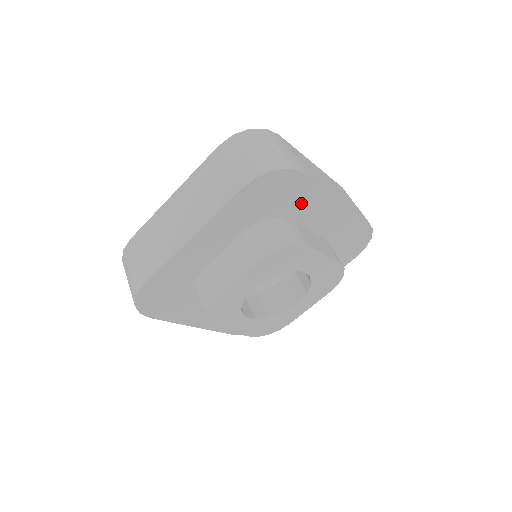
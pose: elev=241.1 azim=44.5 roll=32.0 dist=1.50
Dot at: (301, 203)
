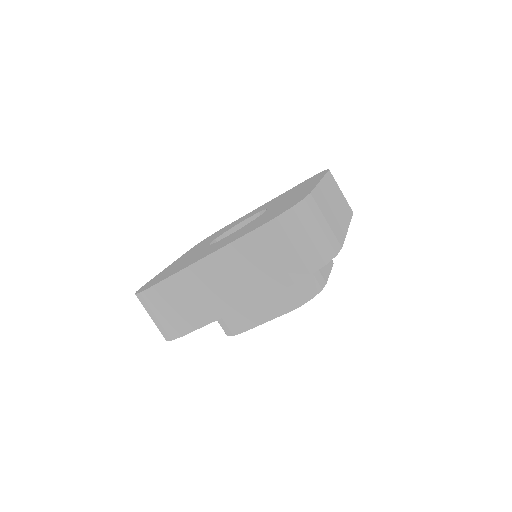
Dot at: occluded
